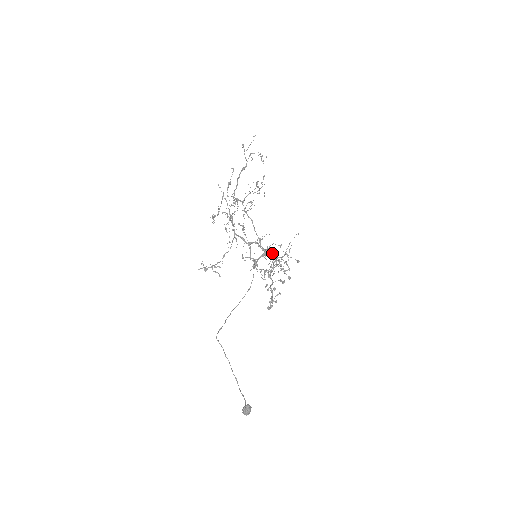
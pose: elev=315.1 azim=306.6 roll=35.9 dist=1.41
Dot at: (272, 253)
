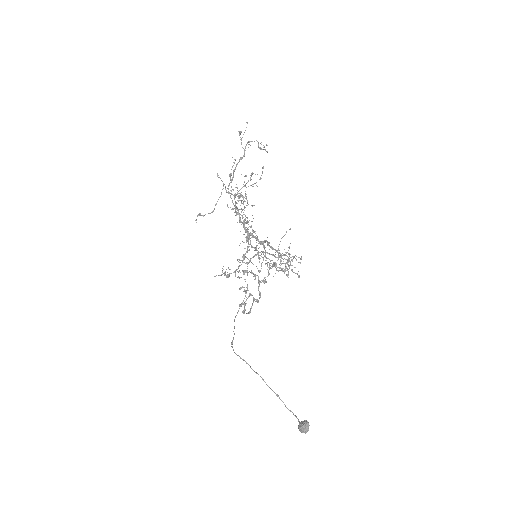
Dot at: occluded
